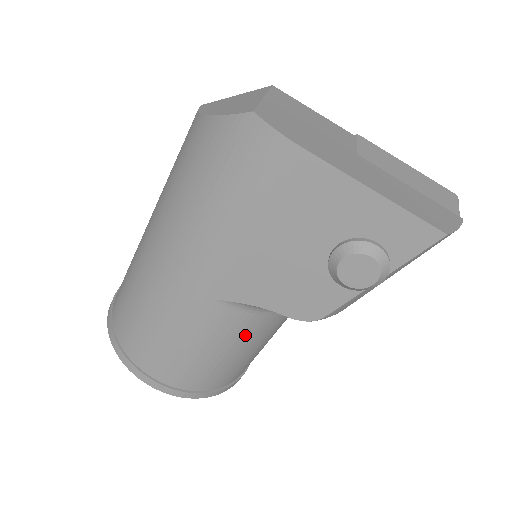
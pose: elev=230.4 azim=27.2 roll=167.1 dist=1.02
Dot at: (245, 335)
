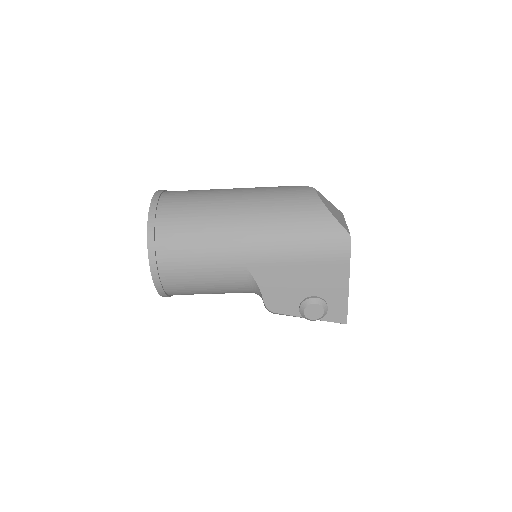
Dot at: (228, 288)
